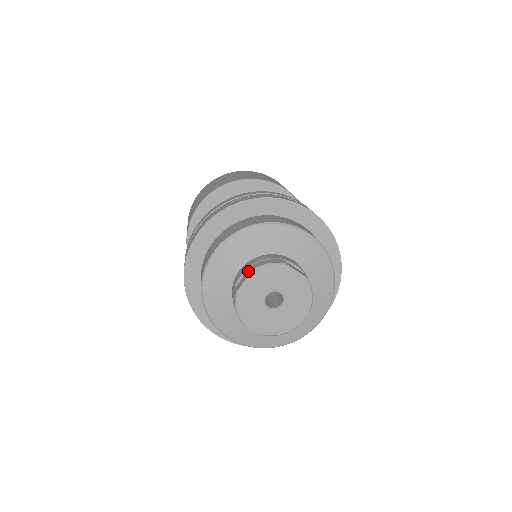
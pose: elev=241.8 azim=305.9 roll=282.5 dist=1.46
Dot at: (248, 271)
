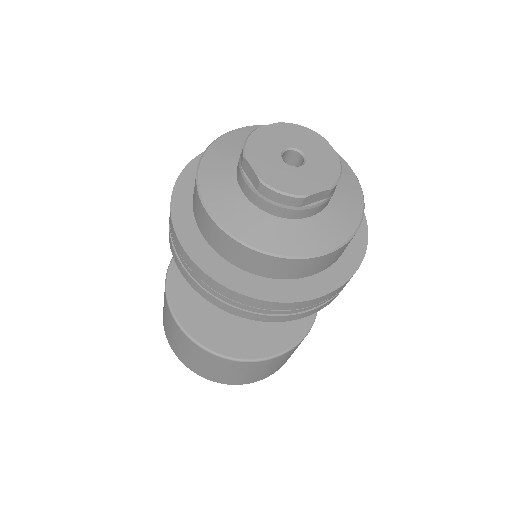
Dot at: occluded
